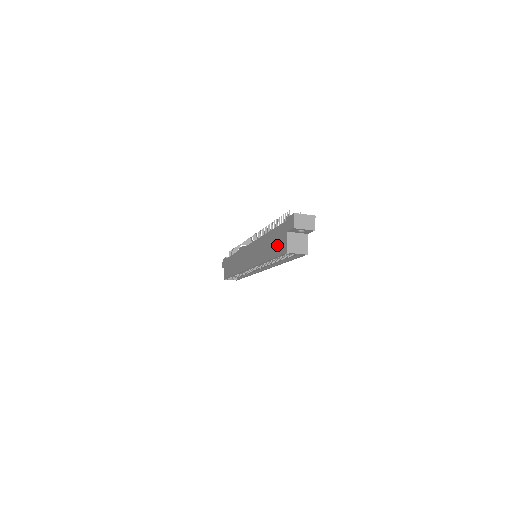
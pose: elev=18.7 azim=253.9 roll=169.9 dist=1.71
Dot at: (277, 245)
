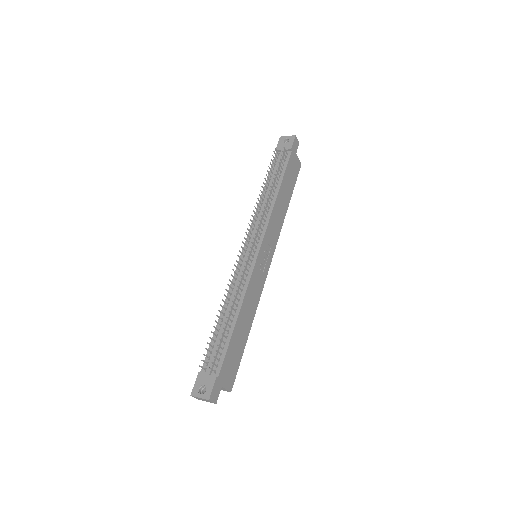
Dot at: occluded
